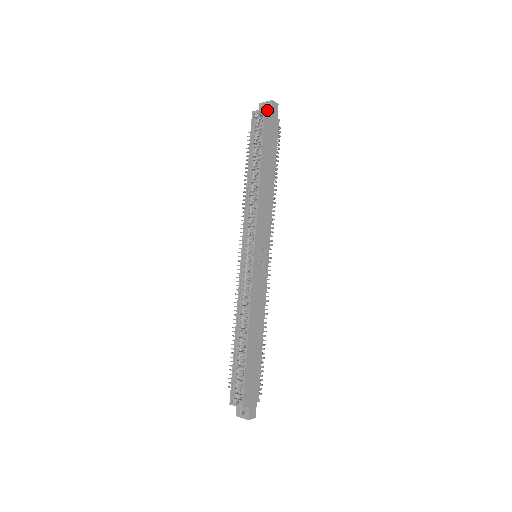
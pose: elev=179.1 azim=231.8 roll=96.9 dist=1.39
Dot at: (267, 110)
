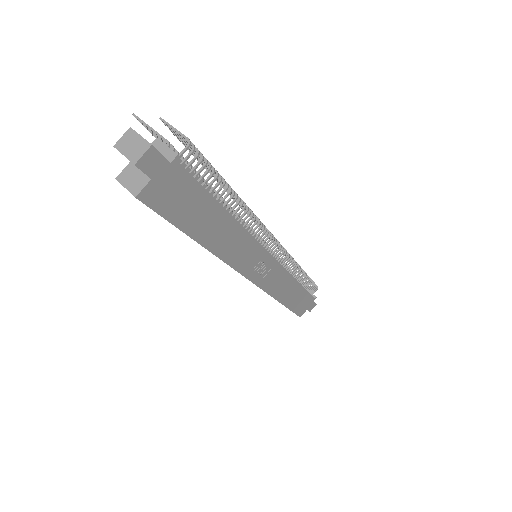
Dot at: (141, 191)
